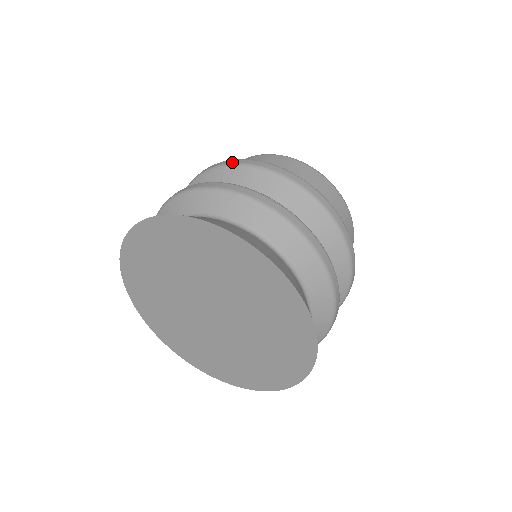
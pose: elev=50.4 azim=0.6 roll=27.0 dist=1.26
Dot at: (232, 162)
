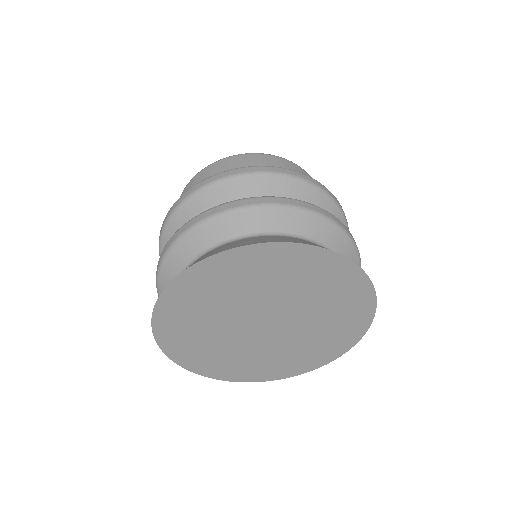
Dot at: (270, 170)
